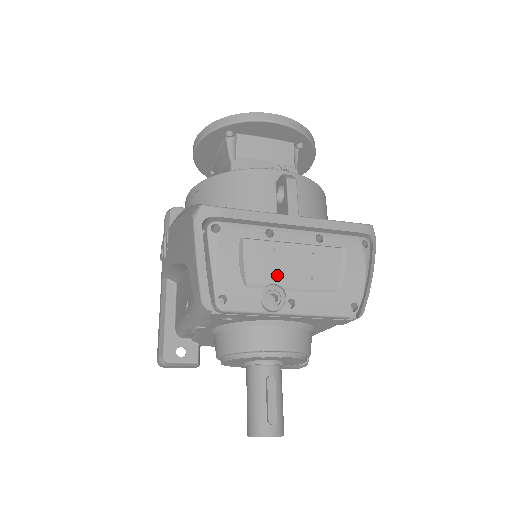
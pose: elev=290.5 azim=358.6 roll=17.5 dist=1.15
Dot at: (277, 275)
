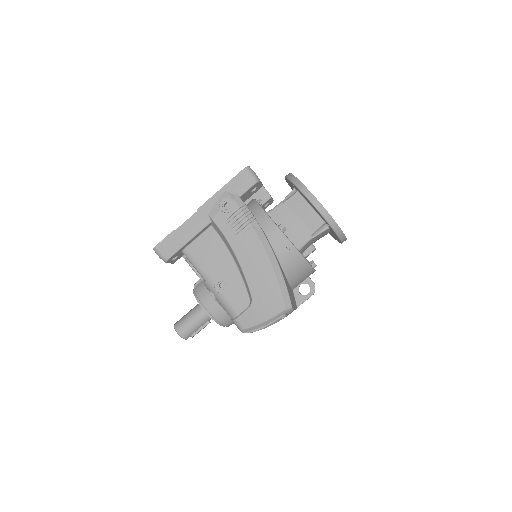
Dot at: occluded
